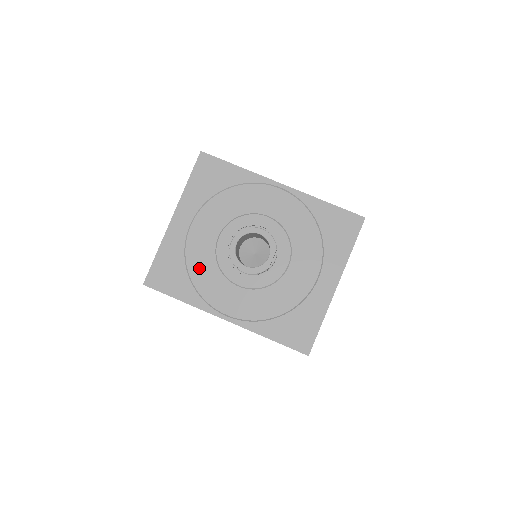
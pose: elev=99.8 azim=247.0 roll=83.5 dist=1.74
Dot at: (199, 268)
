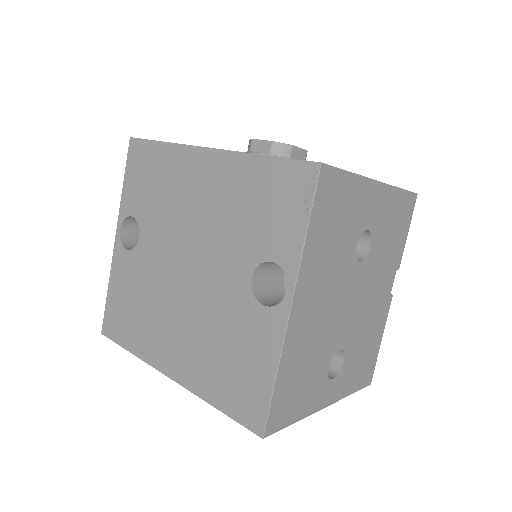
Dot at: occluded
